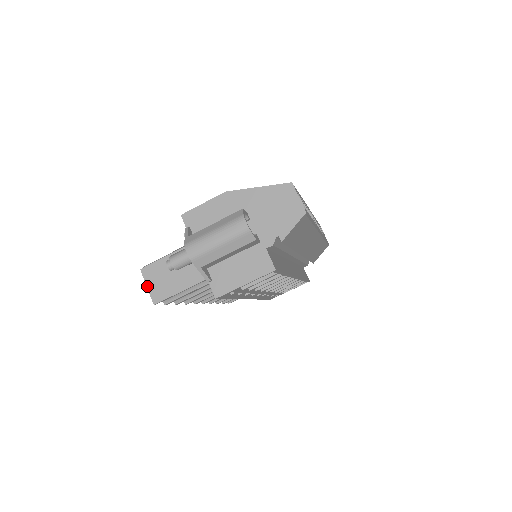
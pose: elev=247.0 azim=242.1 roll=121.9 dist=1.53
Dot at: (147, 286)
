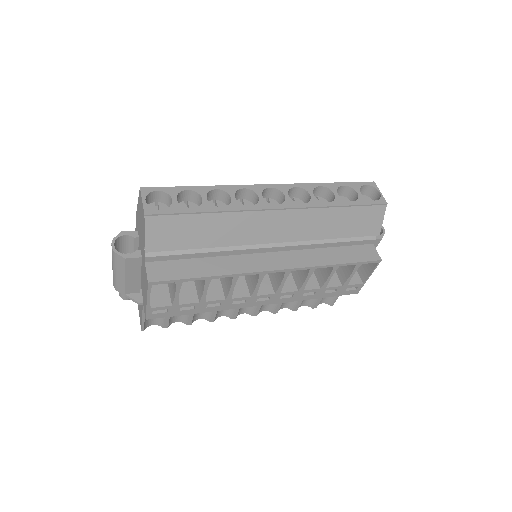
Dot at: (139, 315)
